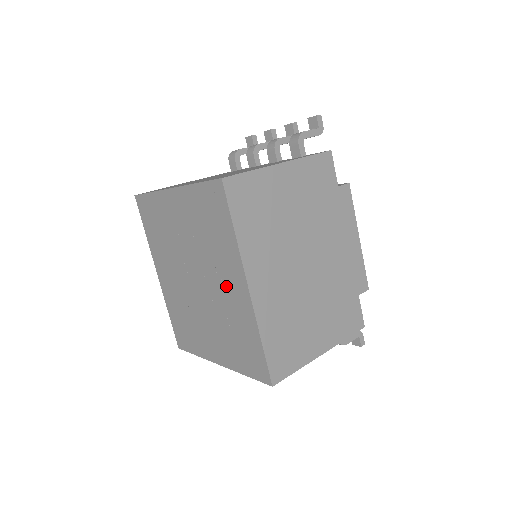
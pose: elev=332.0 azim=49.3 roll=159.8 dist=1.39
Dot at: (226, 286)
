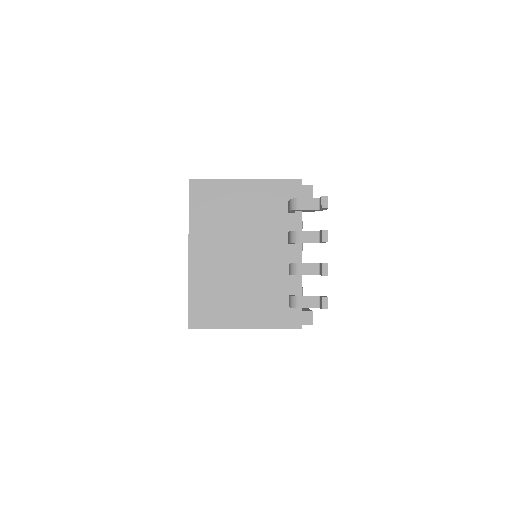
Dot at: occluded
